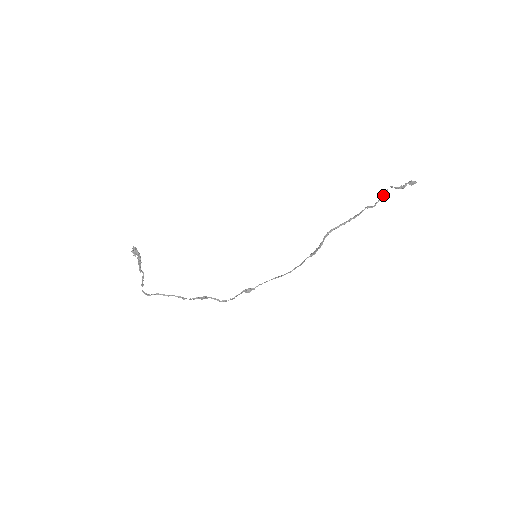
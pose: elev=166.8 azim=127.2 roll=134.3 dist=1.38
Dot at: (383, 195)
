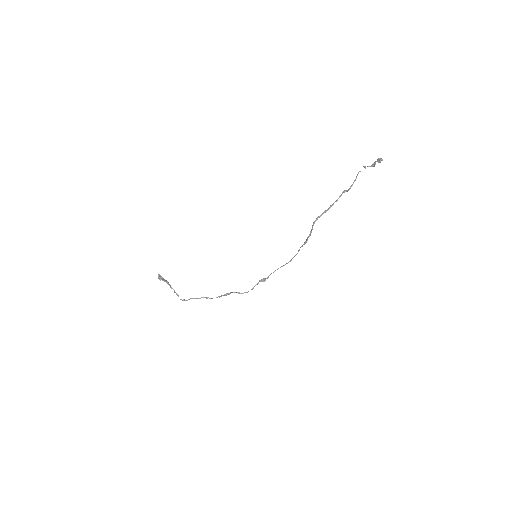
Dot at: (356, 177)
